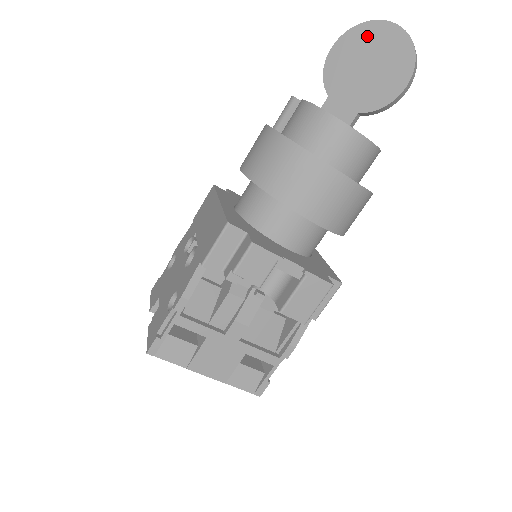
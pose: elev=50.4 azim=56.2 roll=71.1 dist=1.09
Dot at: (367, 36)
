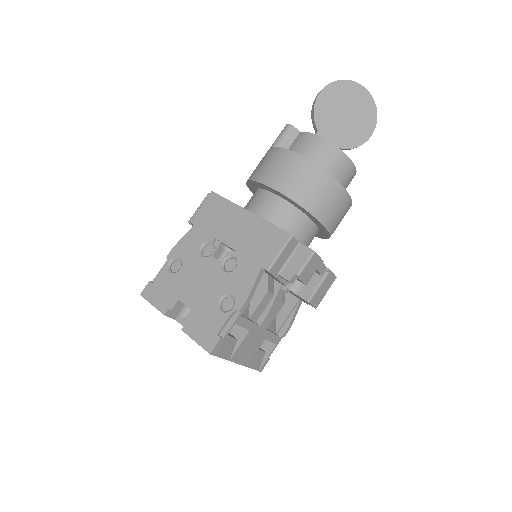
Dot at: (346, 91)
